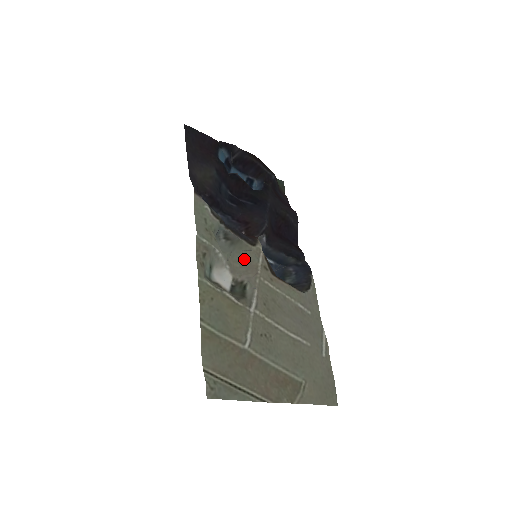
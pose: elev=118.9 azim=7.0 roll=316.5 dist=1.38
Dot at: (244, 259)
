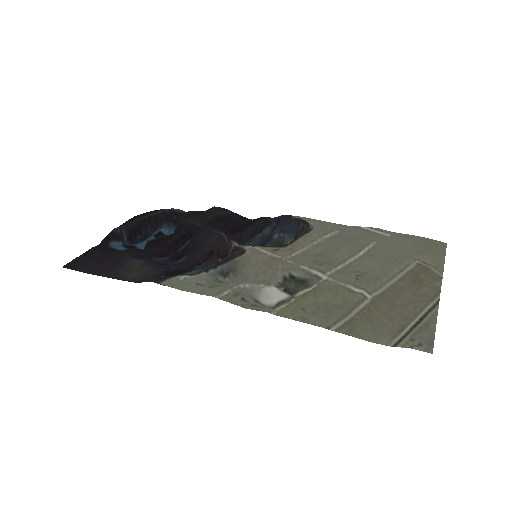
Dot at: (257, 268)
